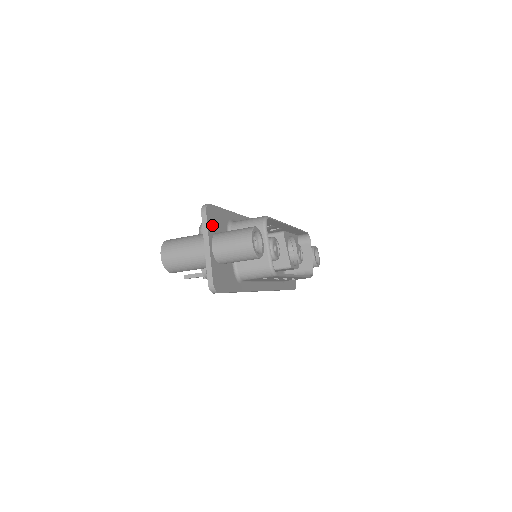
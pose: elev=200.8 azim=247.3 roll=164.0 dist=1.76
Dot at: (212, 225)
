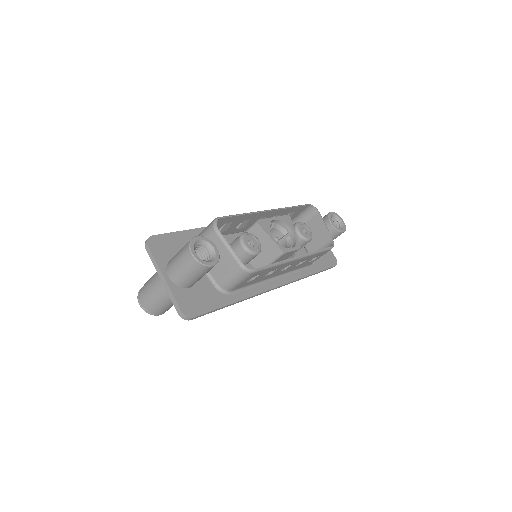
Dot at: (162, 255)
